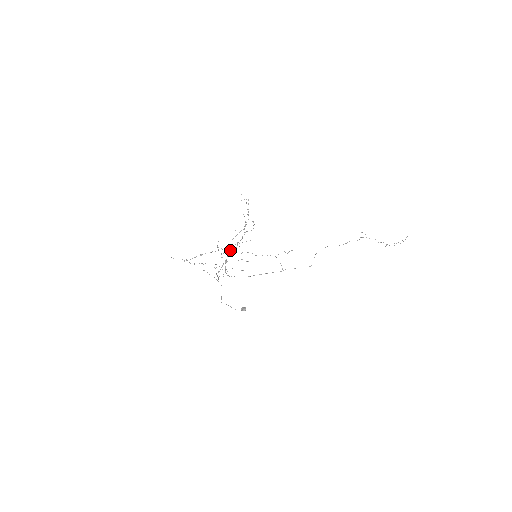
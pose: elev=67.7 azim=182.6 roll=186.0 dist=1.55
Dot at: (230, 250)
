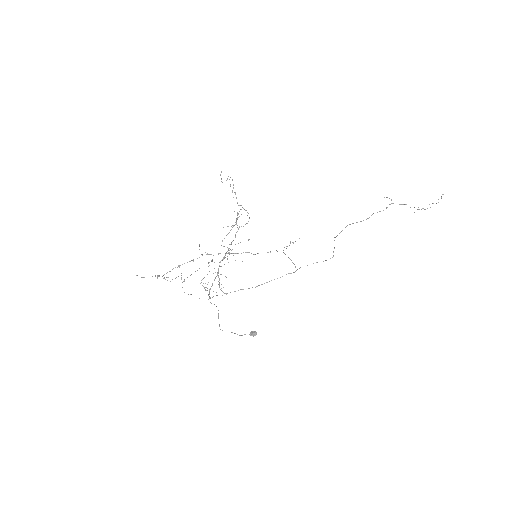
Dot at: (218, 253)
